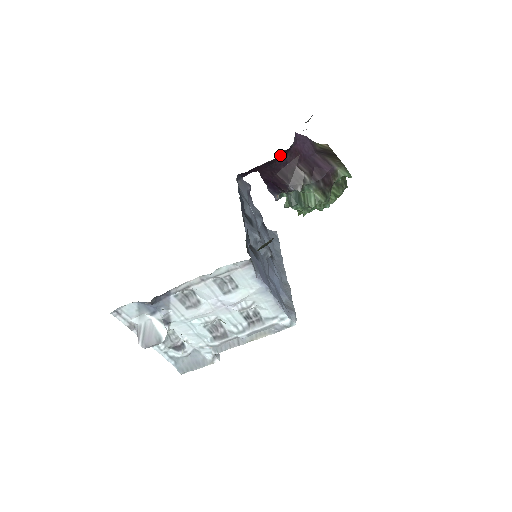
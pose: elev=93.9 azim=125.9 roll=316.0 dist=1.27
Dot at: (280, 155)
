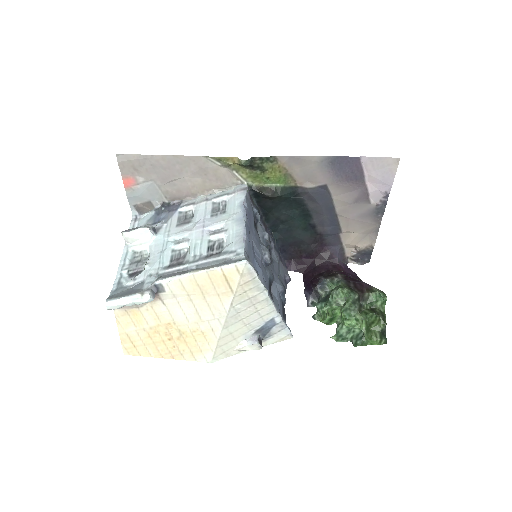
Dot at: (324, 256)
